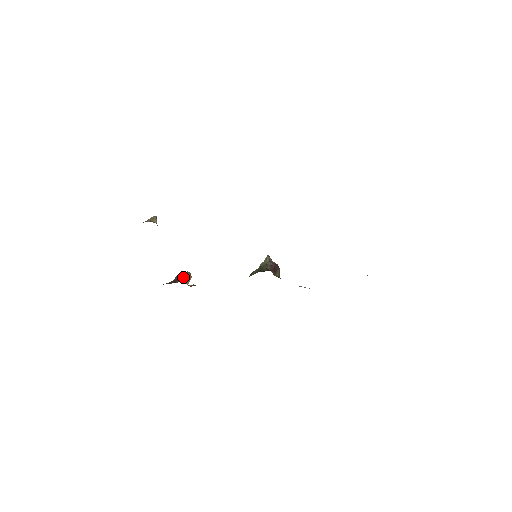
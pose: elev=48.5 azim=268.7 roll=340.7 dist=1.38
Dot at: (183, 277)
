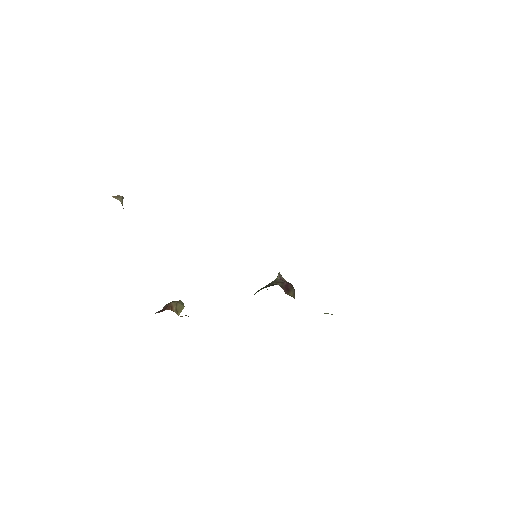
Dot at: (173, 305)
